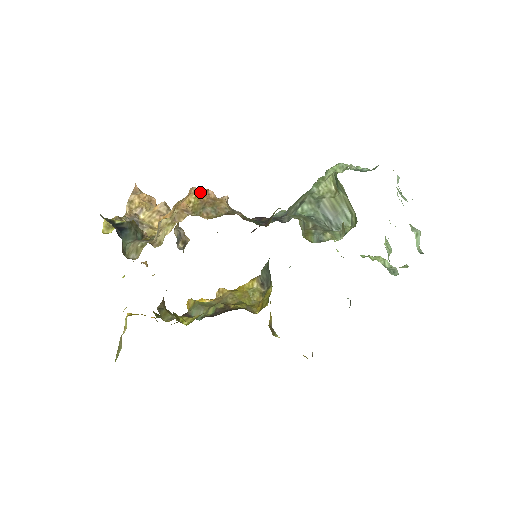
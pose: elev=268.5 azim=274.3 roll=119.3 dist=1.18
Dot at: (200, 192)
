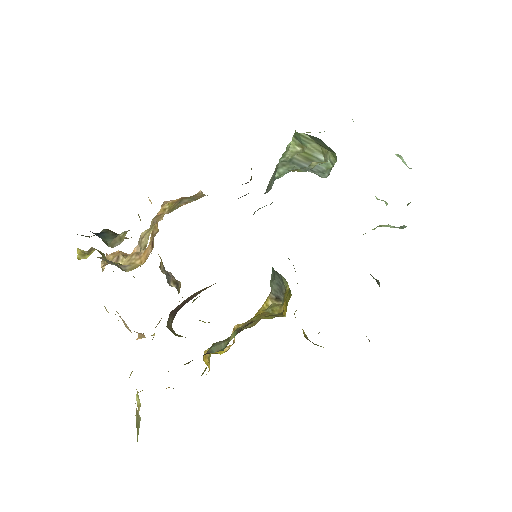
Dot at: occluded
